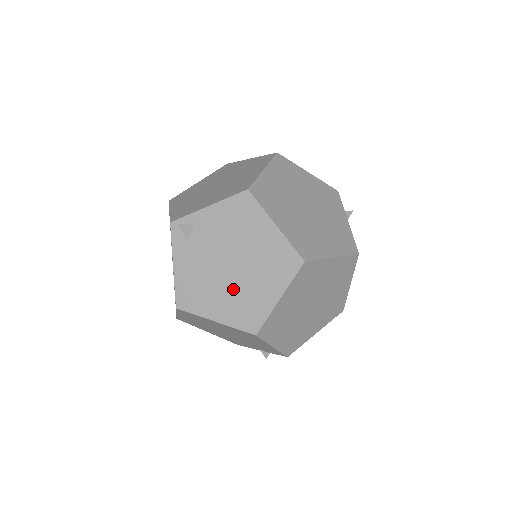
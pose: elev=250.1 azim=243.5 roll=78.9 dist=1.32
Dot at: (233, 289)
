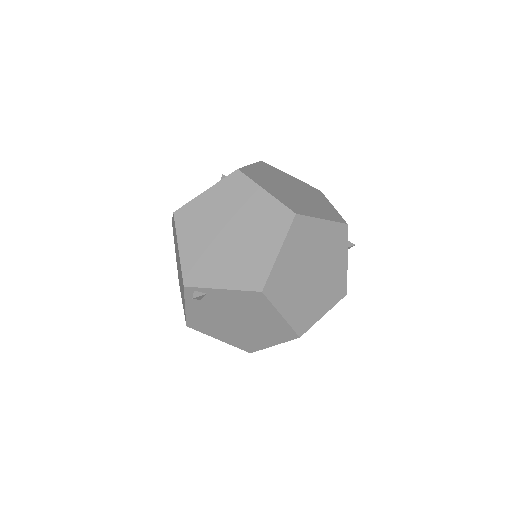
Dot at: (237, 332)
